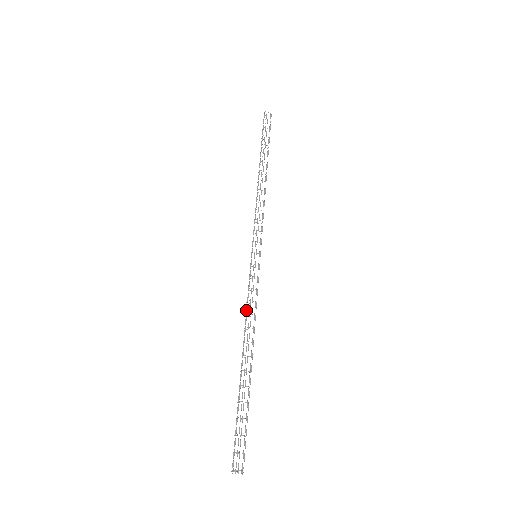
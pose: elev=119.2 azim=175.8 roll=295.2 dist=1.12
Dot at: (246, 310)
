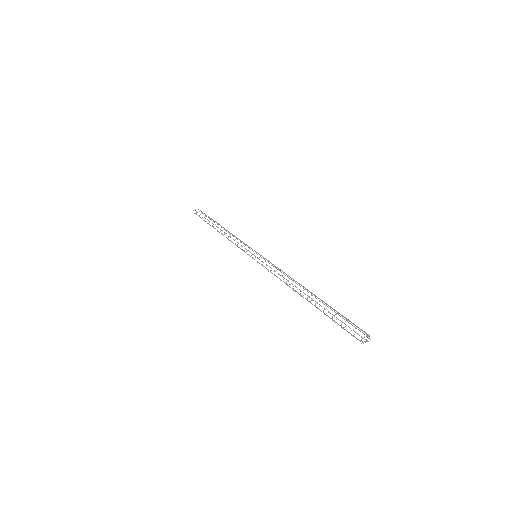
Dot at: (277, 277)
